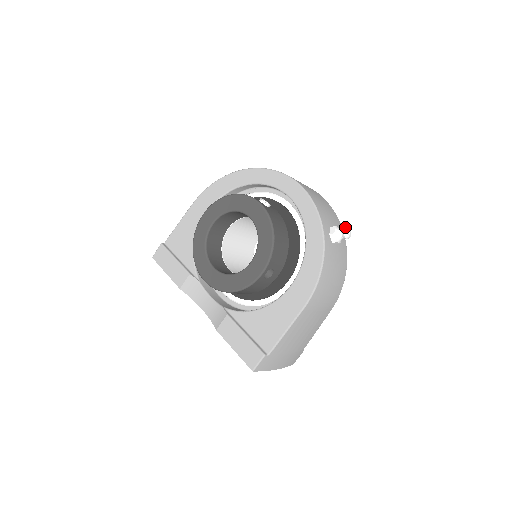
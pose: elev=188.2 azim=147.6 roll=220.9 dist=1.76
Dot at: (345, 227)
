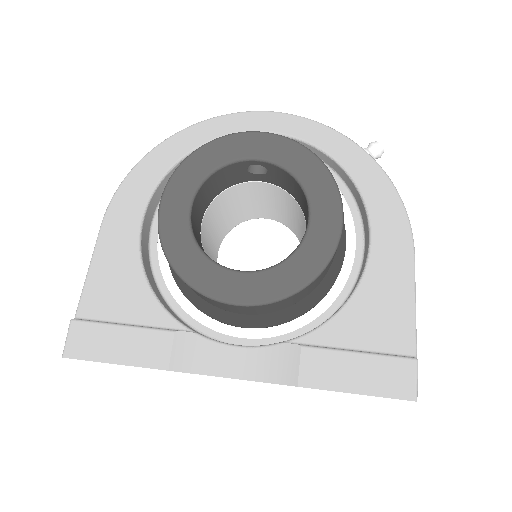
Dot at: occluded
